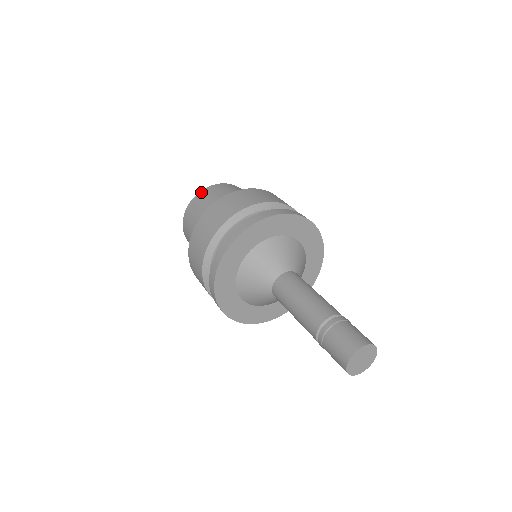
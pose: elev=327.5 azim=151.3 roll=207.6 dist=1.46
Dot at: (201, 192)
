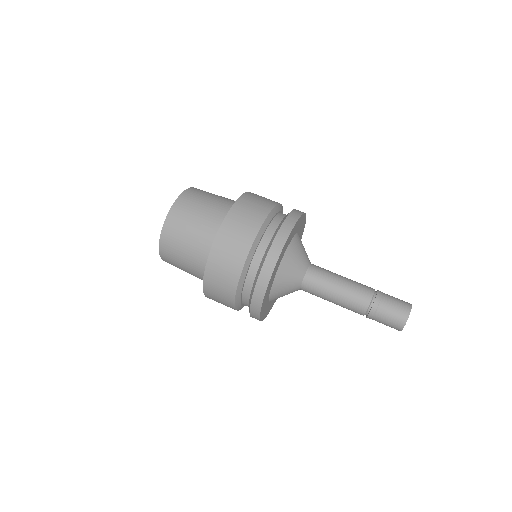
Dot at: (185, 192)
